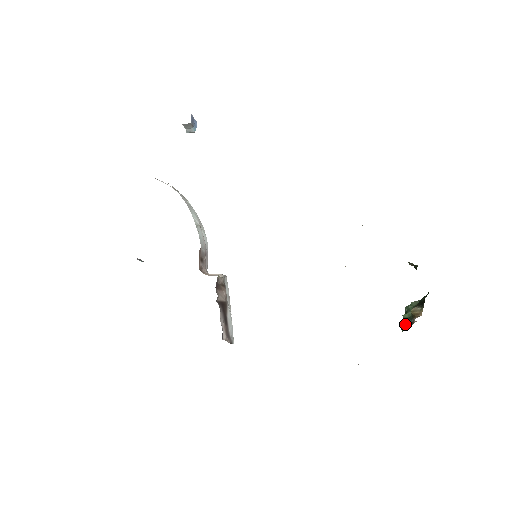
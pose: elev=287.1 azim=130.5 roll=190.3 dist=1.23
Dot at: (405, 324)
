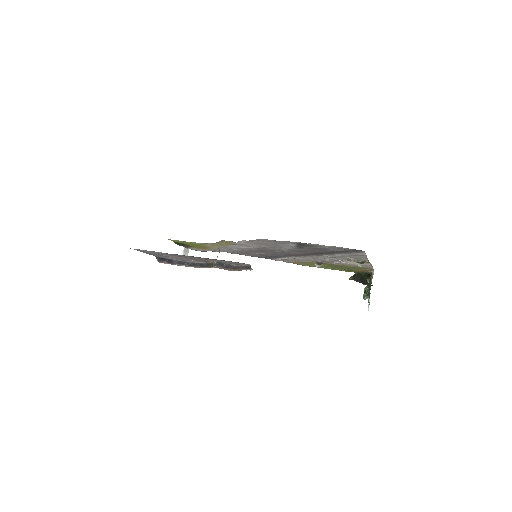
Dot at: (369, 285)
